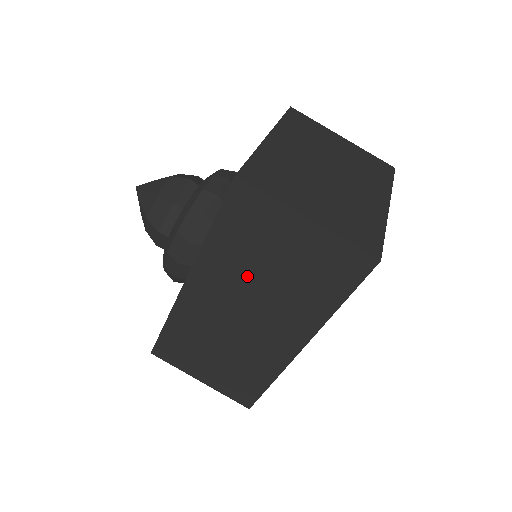
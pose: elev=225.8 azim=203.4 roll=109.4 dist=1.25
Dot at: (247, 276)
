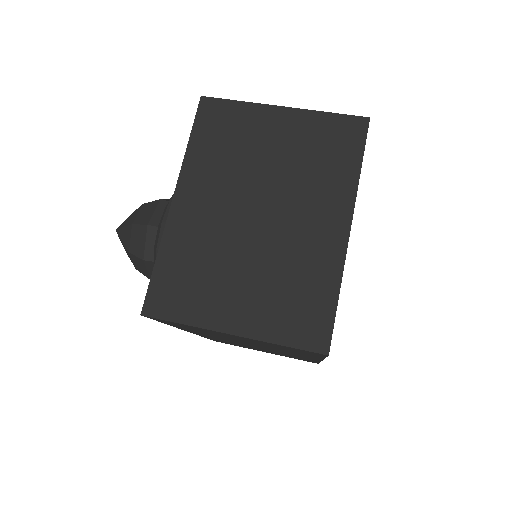
Dot at: occluded
